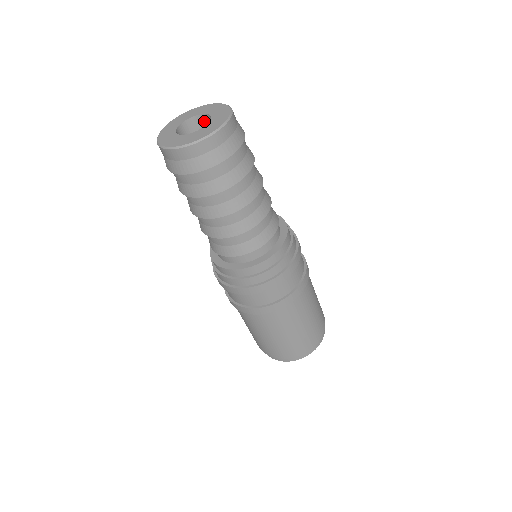
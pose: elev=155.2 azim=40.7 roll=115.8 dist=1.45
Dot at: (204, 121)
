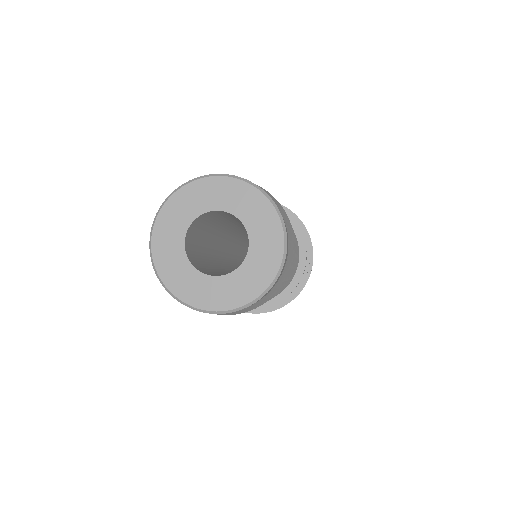
Dot at: (209, 214)
